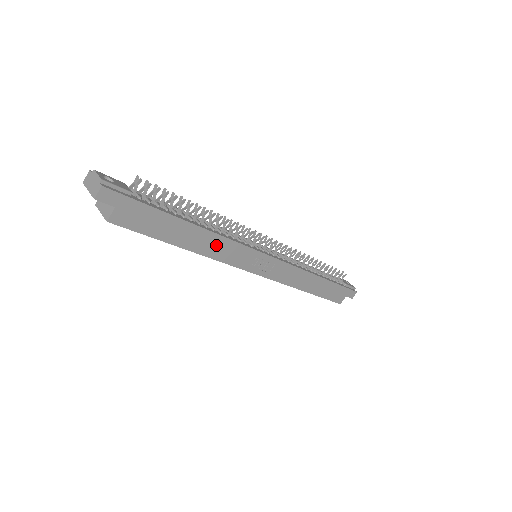
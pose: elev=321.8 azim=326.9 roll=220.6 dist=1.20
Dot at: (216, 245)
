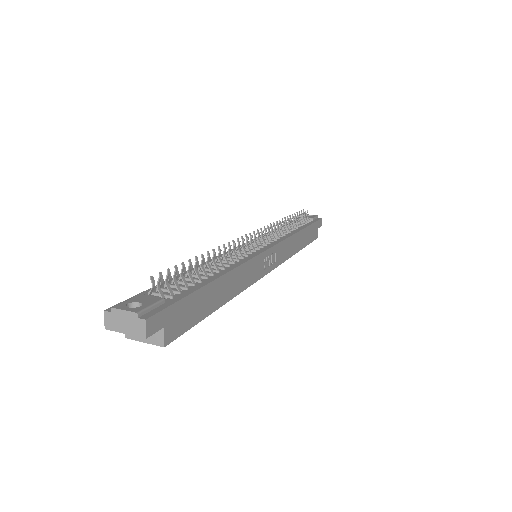
Dot at: (239, 278)
